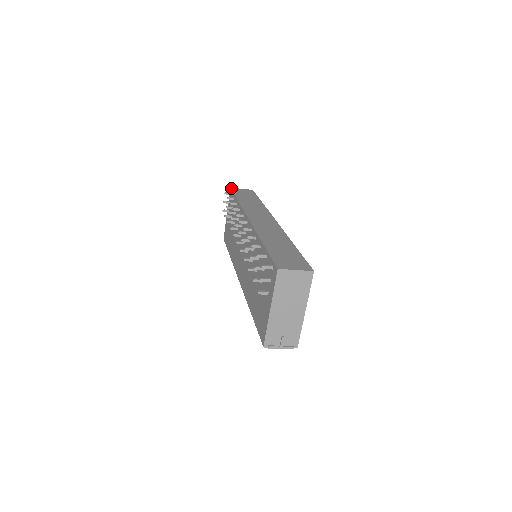
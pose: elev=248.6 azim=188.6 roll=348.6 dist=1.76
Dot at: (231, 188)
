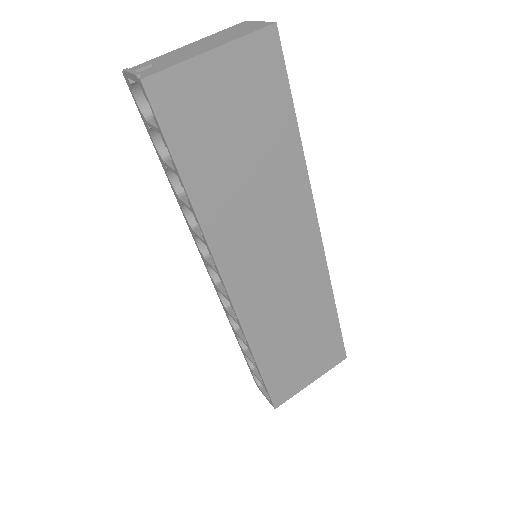
Dot at: occluded
